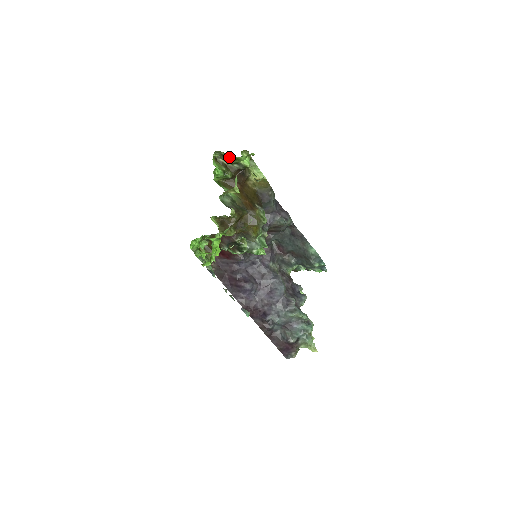
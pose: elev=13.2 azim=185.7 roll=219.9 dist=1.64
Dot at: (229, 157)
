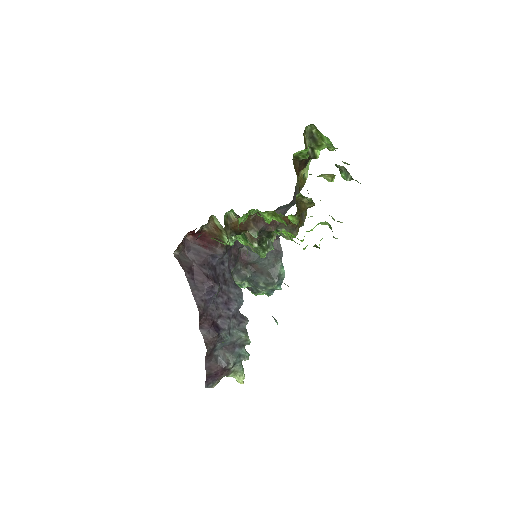
Dot at: (316, 138)
